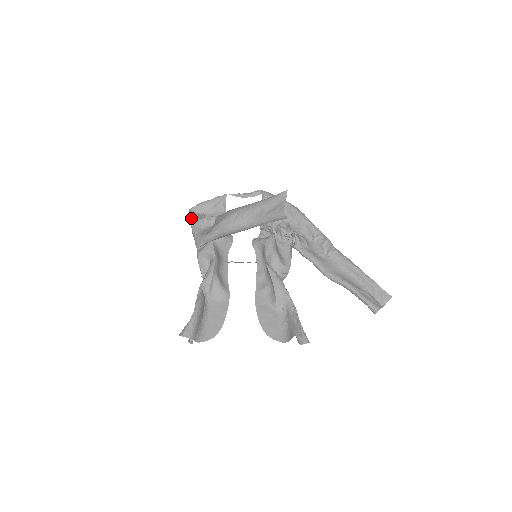
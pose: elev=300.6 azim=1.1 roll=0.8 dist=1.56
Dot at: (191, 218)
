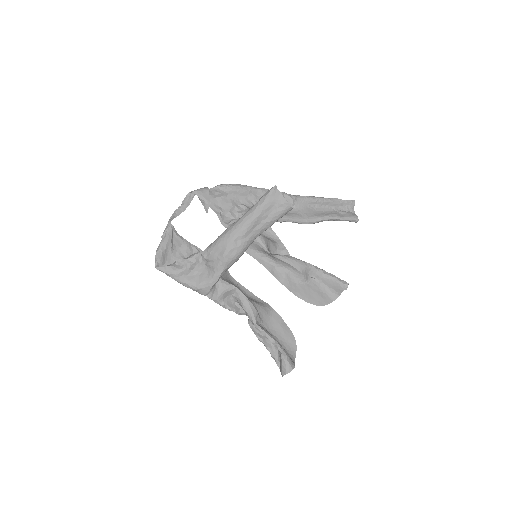
Dot at: (171, 275)
